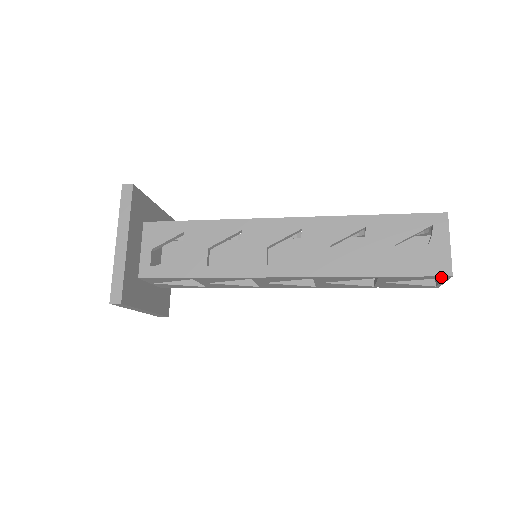
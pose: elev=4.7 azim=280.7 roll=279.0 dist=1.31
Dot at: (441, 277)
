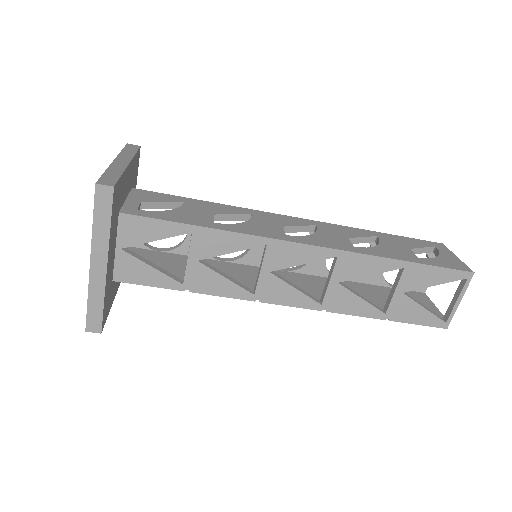
Dot at: (463, 276)
